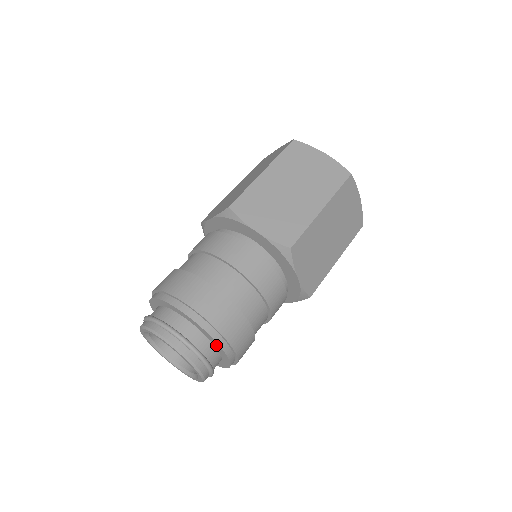
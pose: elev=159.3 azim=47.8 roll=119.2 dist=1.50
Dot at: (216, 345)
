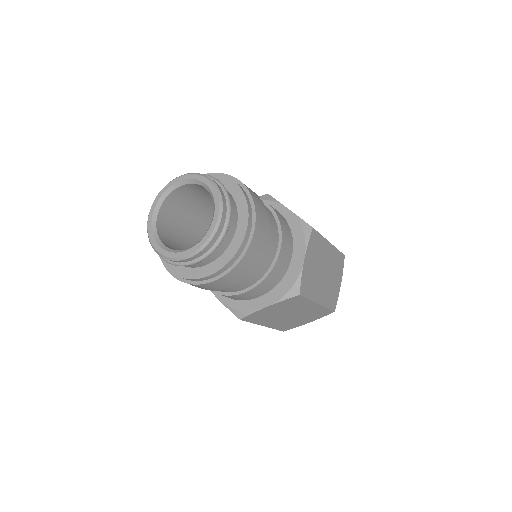
Dot at: (242, 218)
